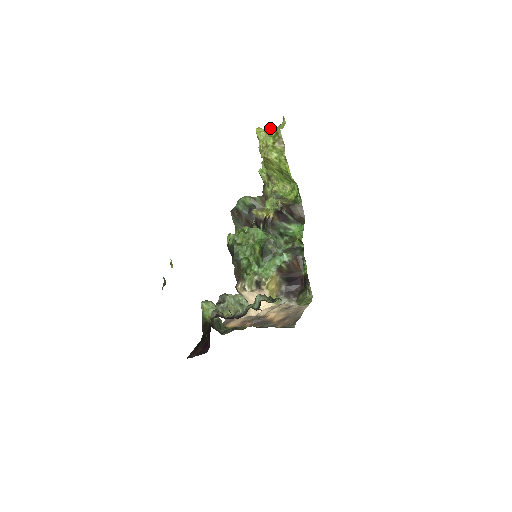
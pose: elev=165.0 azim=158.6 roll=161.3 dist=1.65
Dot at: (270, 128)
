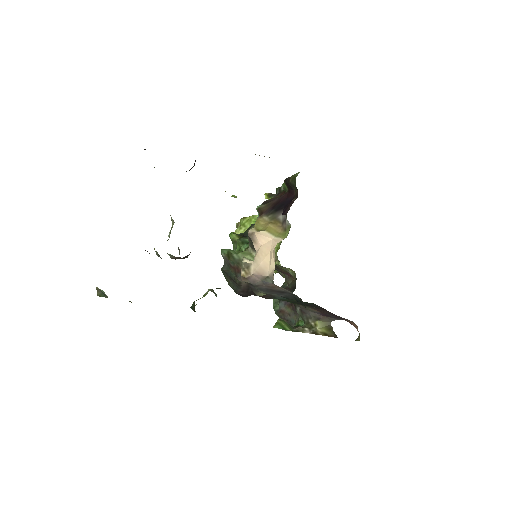
Dot at: occluded
